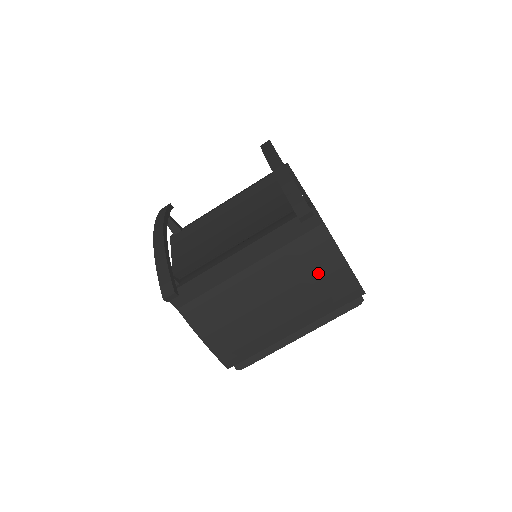
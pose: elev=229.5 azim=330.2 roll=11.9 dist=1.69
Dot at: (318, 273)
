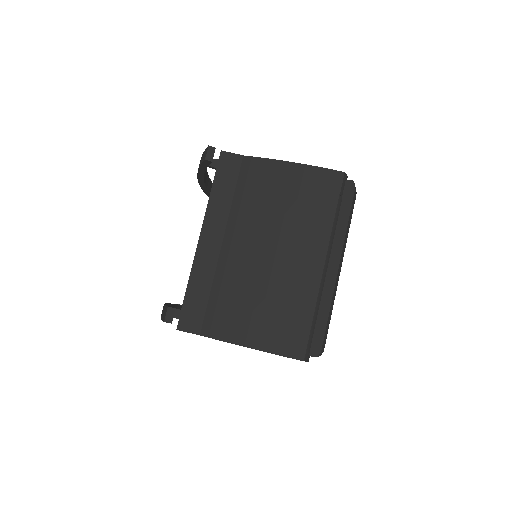
Dot at: (281, 193)
